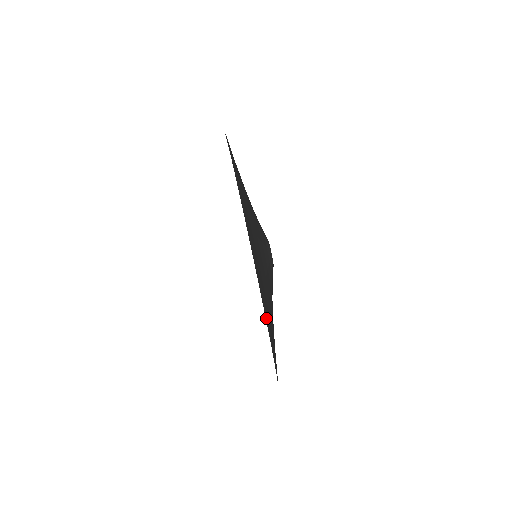
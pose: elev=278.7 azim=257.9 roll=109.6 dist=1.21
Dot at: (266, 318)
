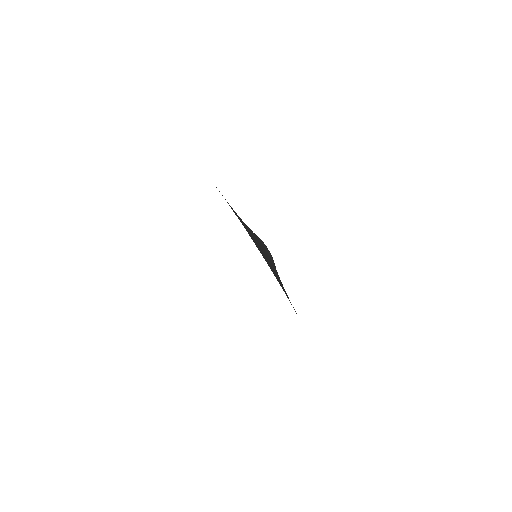
Dot at: occluded
